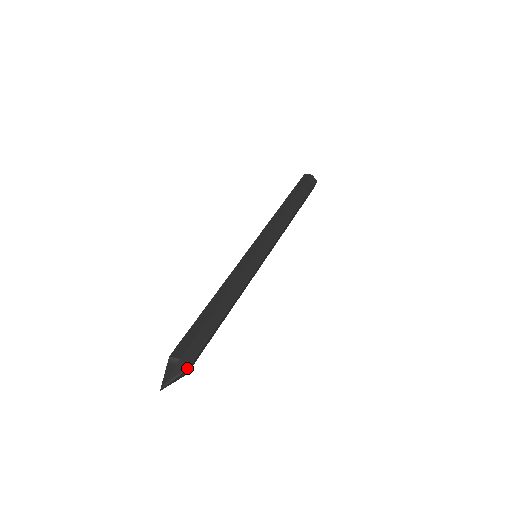
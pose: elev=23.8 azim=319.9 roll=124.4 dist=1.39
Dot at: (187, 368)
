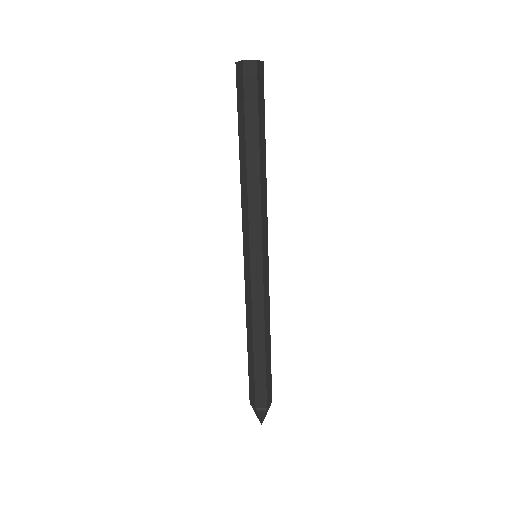
Dot at: occluded
